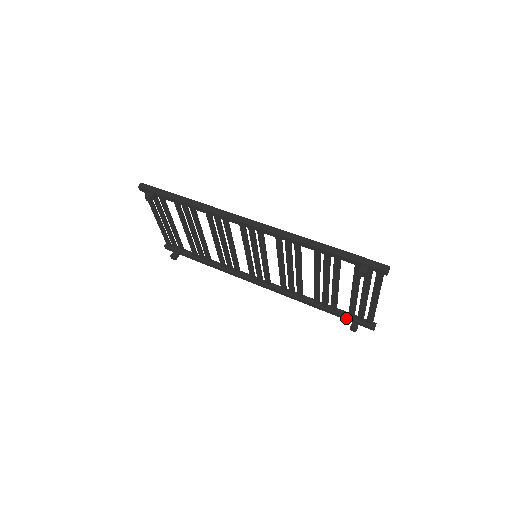
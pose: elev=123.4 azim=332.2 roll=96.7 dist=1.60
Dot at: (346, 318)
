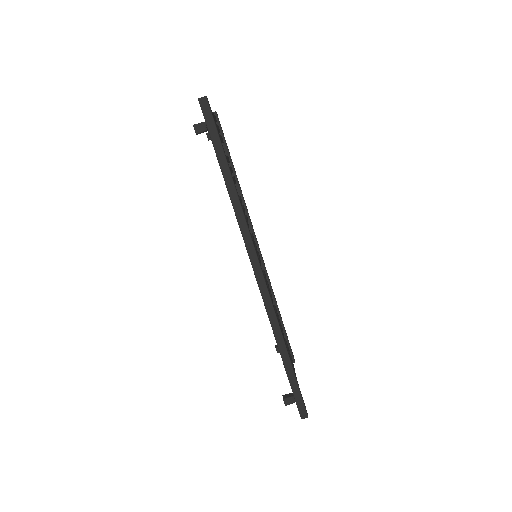
Dot at: occluded
